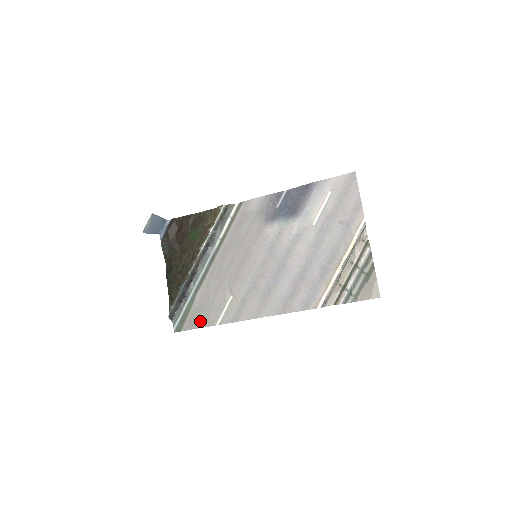
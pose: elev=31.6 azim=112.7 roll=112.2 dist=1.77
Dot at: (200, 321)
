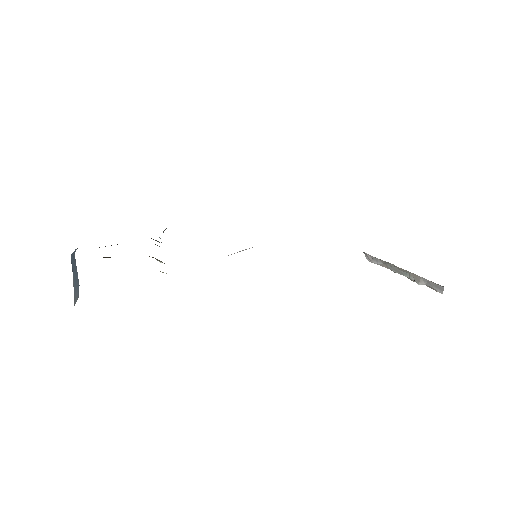
Dot at: occluded
